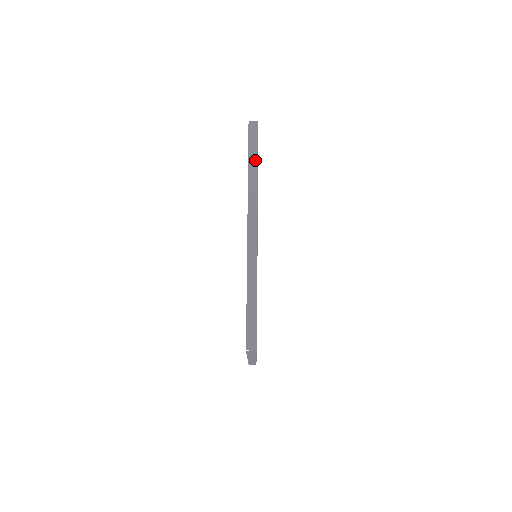
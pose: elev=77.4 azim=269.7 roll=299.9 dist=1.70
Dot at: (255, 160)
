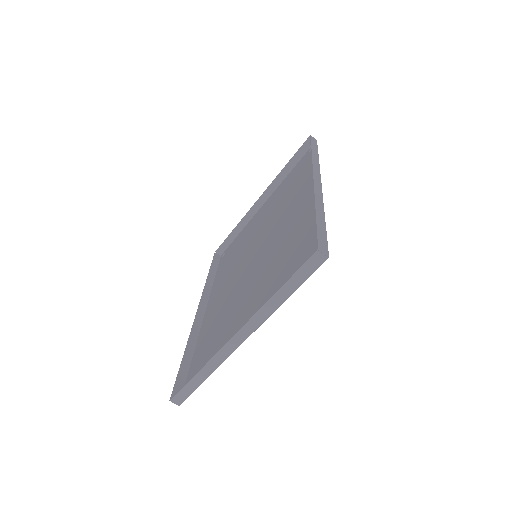
Dot at: (317, 153)
